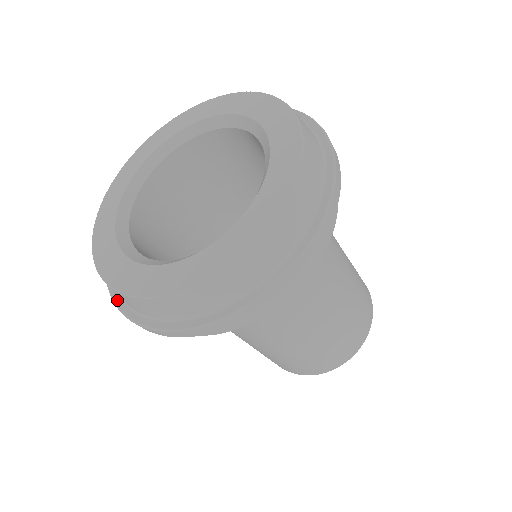
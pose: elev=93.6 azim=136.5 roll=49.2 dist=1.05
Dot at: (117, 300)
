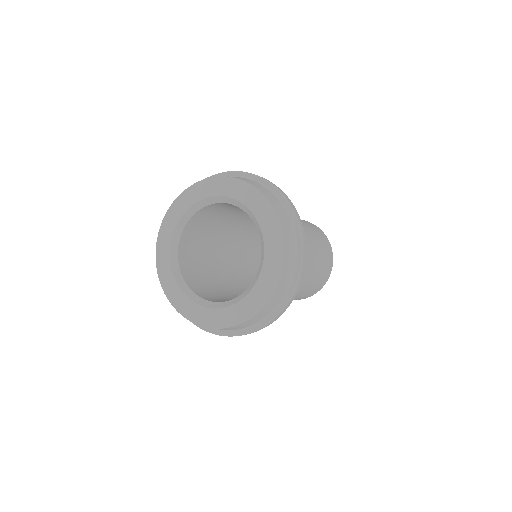
Dot at: occluded
